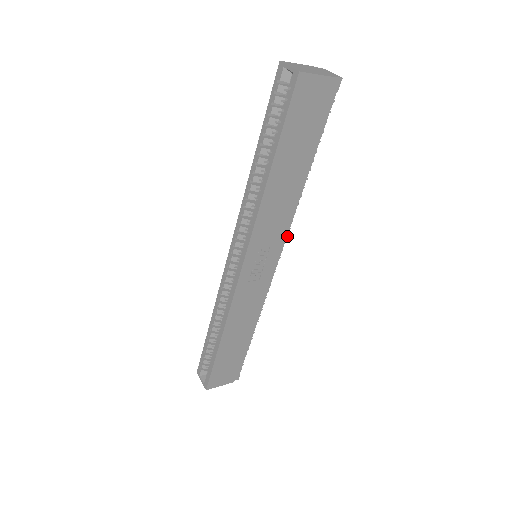
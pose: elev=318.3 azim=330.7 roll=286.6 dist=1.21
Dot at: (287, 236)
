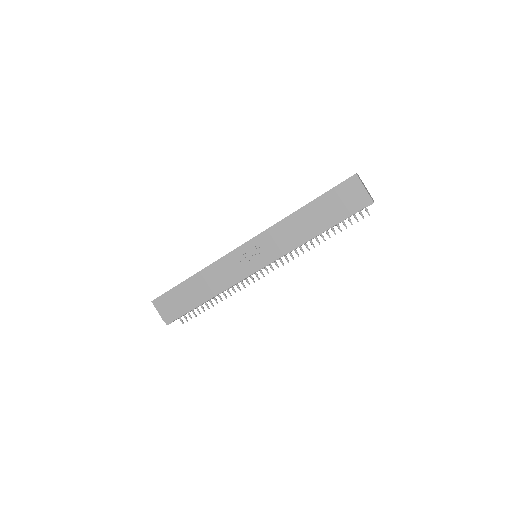
Dot at: (278, 259)
